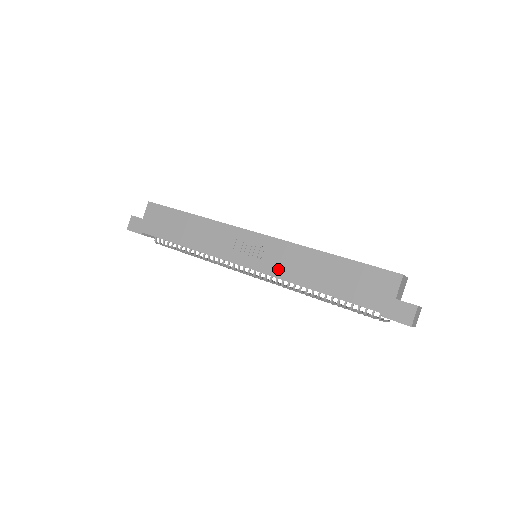
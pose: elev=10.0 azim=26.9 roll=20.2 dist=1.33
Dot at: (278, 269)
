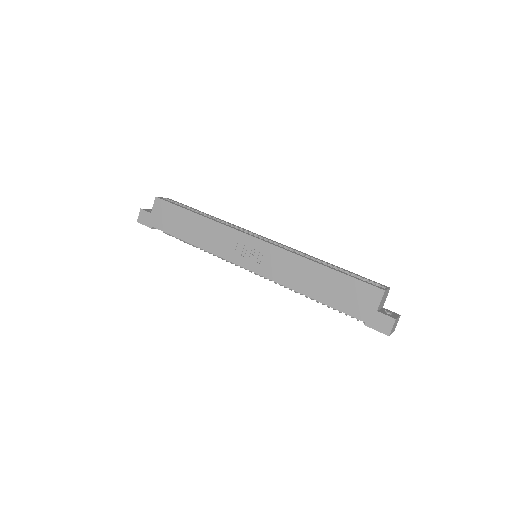
Dot at: (275, 274)
